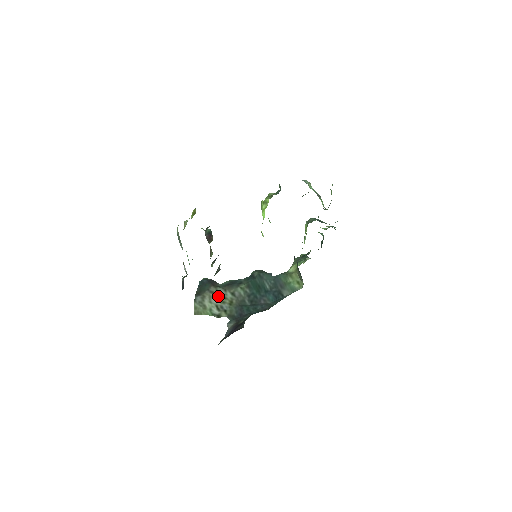
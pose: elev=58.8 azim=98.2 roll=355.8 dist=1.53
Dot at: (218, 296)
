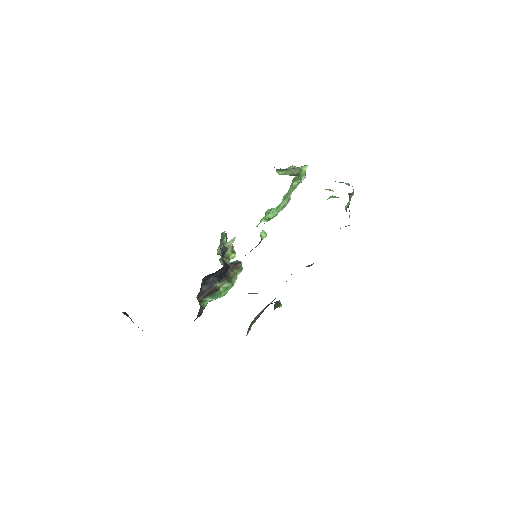
Dot at: occluded
